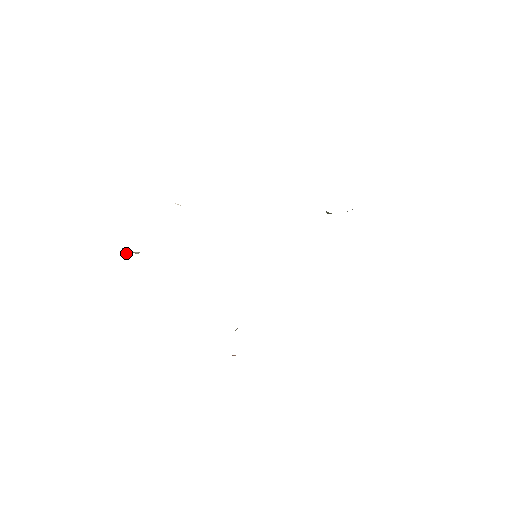
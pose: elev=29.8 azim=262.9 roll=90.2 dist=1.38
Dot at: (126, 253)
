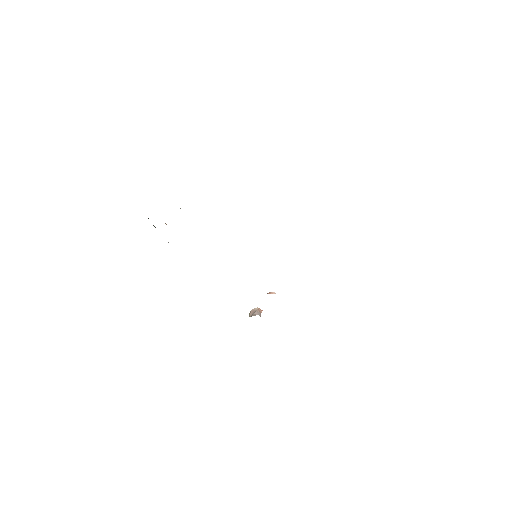
Dot at: occluded
